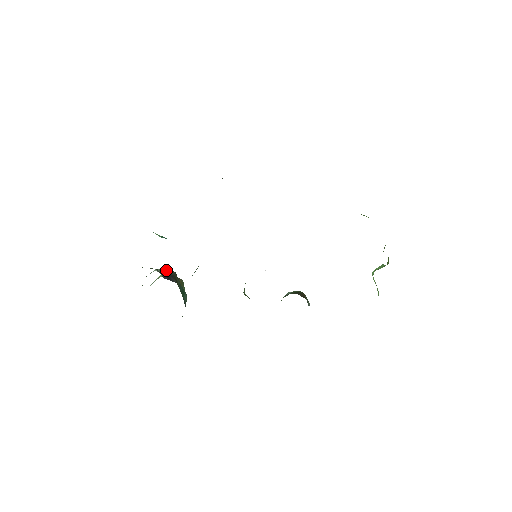
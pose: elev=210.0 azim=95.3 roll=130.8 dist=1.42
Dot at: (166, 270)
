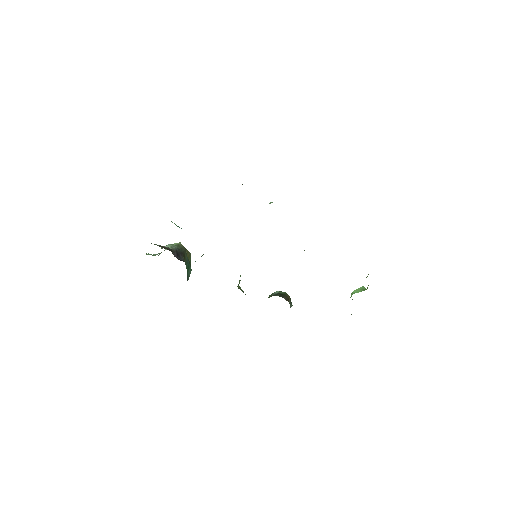
Dot at: (178, 246)
